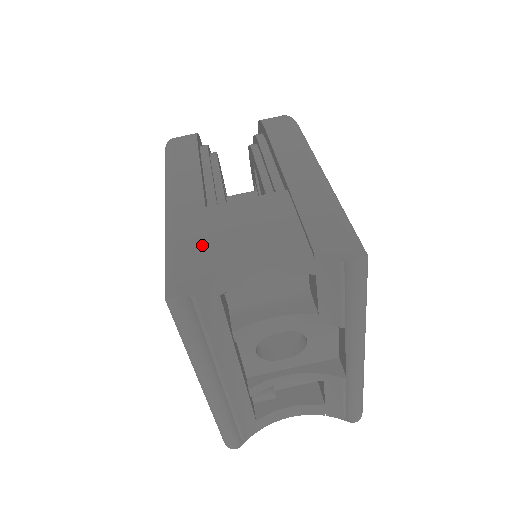
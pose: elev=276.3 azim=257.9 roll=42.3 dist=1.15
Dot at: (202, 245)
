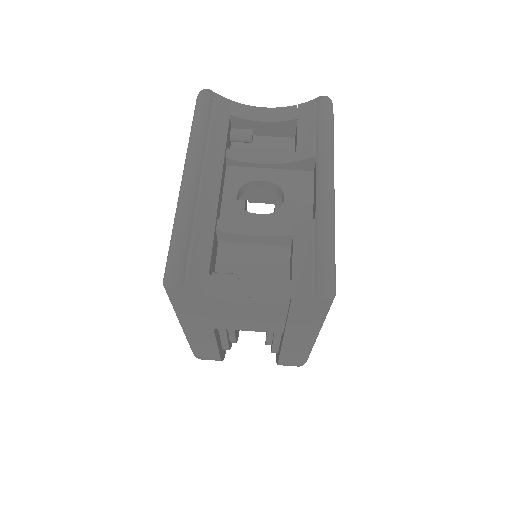
Dot at: occluded
